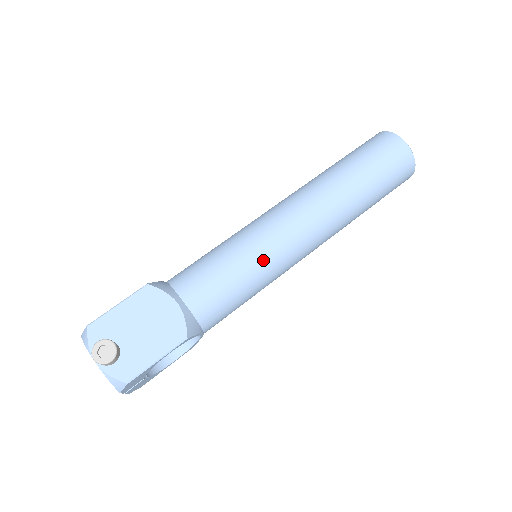
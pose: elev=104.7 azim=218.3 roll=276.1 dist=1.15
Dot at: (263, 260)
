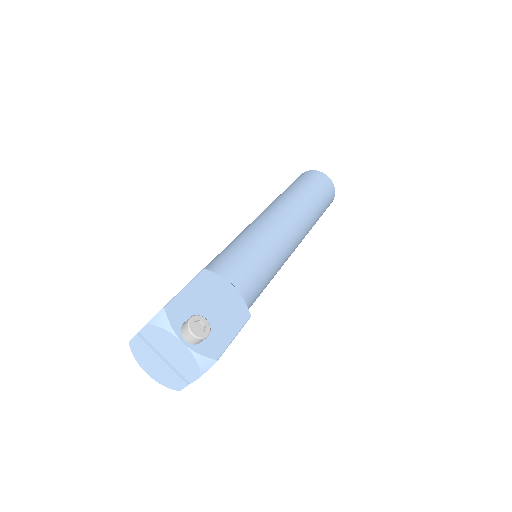
Dot at: (276, 254)
